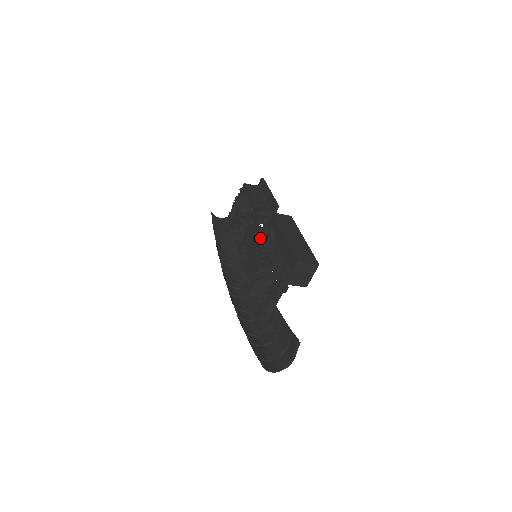
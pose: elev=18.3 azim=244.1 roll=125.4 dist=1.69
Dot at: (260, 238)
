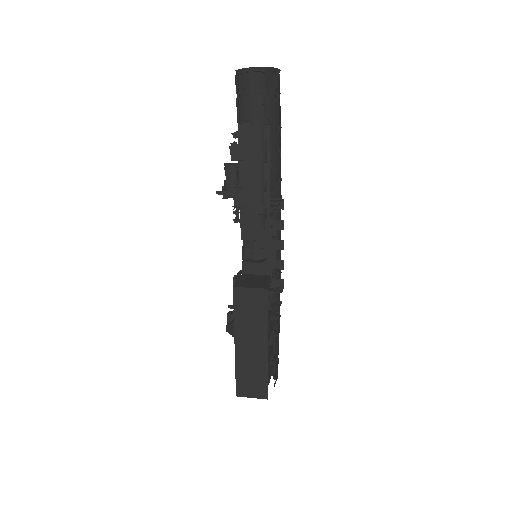
Dot at: occluded
